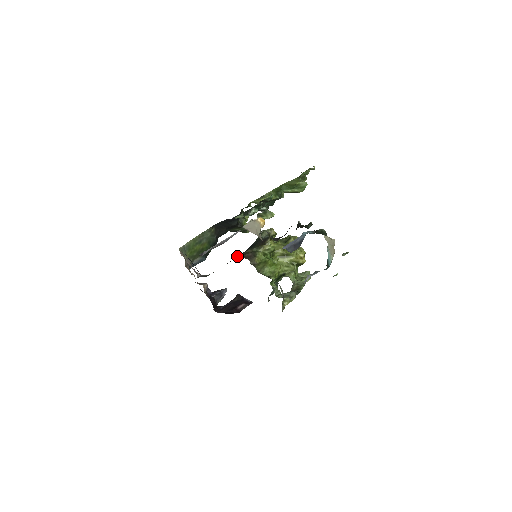
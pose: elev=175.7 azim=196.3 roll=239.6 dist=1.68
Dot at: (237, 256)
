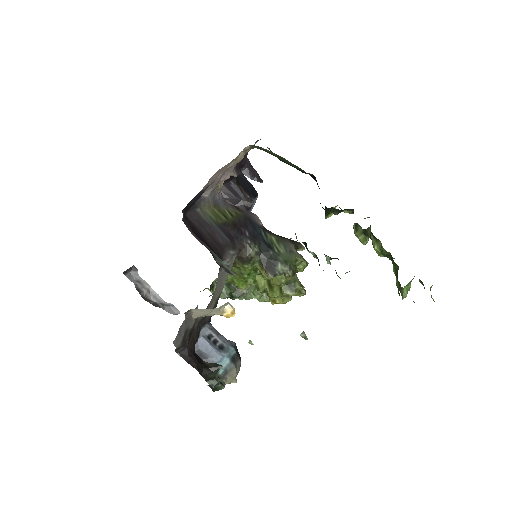
Dot at: (247, 236)
